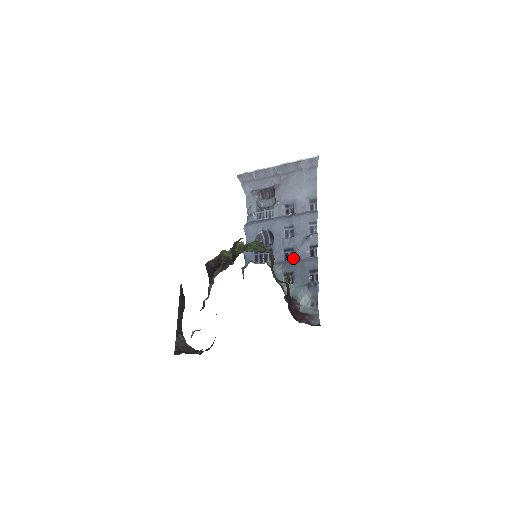
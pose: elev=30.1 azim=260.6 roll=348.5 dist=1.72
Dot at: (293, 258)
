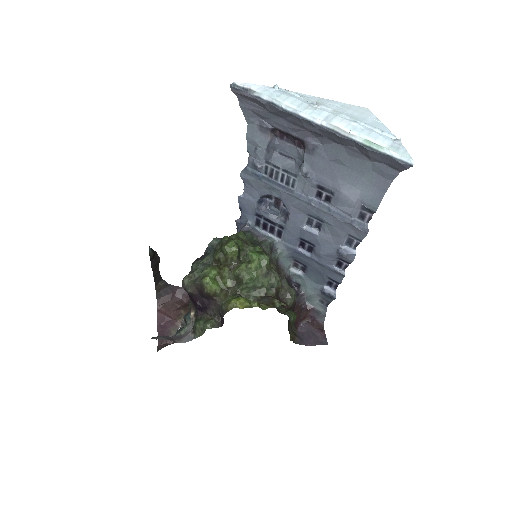
Dot at: (311, 253)
